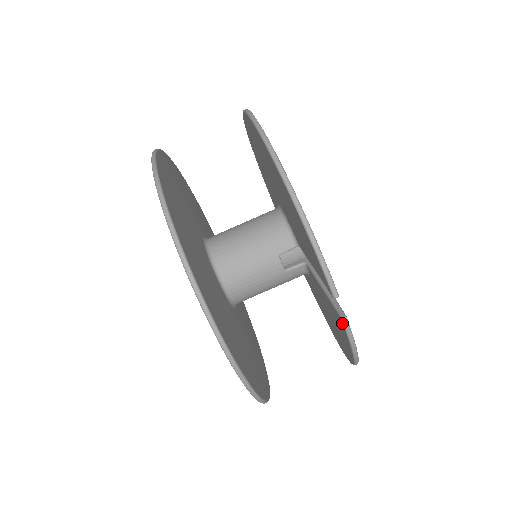
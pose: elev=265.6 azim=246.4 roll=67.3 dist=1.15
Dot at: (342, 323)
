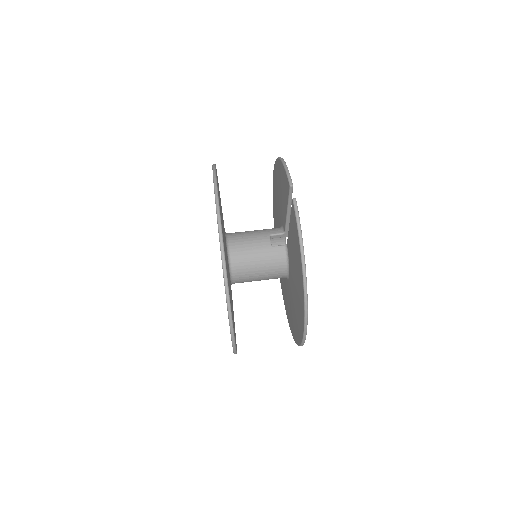
Dot at: (293, 205)
